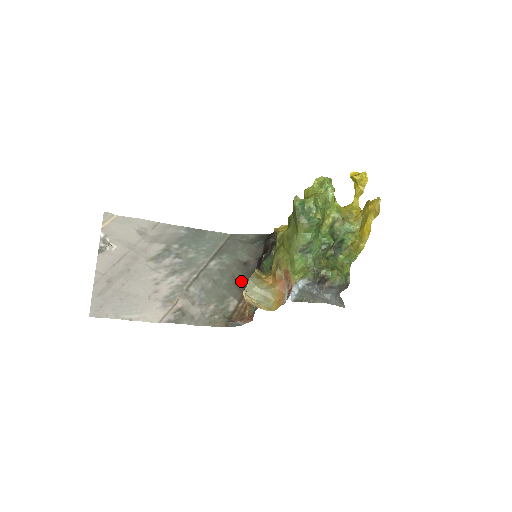
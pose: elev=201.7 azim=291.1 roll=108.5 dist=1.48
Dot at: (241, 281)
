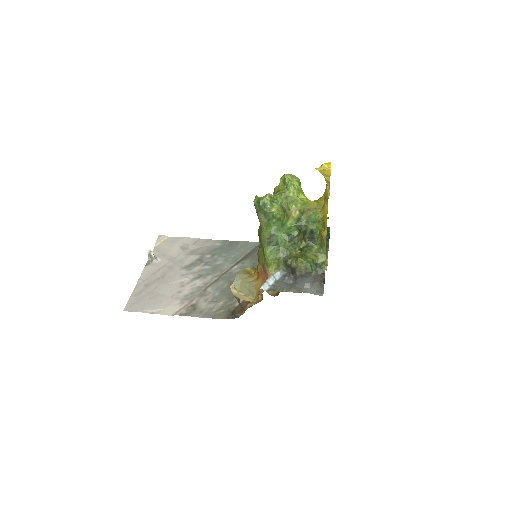
Dot at: occluded
